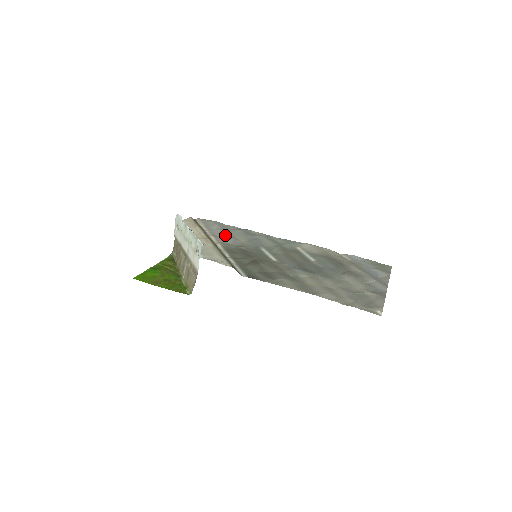
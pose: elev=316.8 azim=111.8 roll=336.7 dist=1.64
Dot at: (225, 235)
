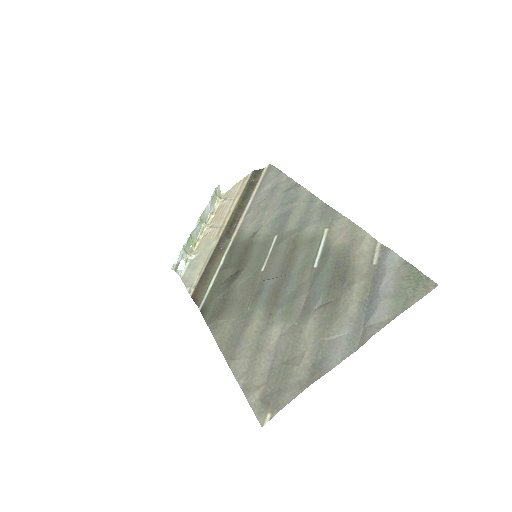
Dot at: (258, 209)
